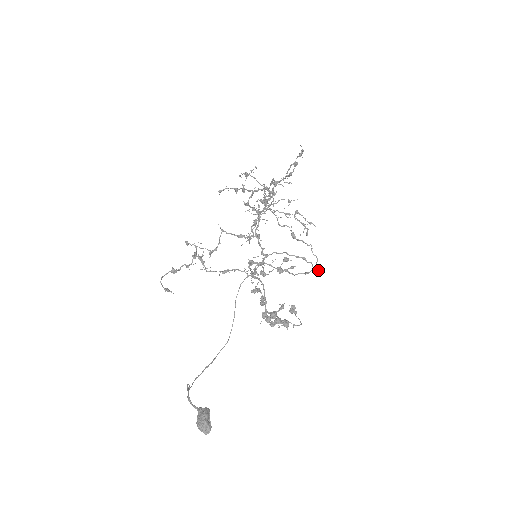
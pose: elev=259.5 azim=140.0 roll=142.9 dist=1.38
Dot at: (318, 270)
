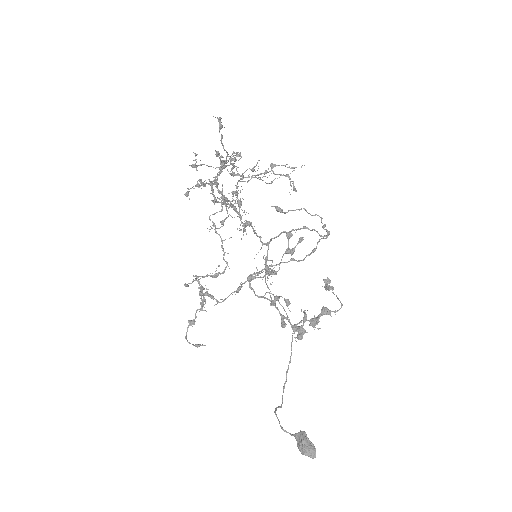
Dot at: occluded
